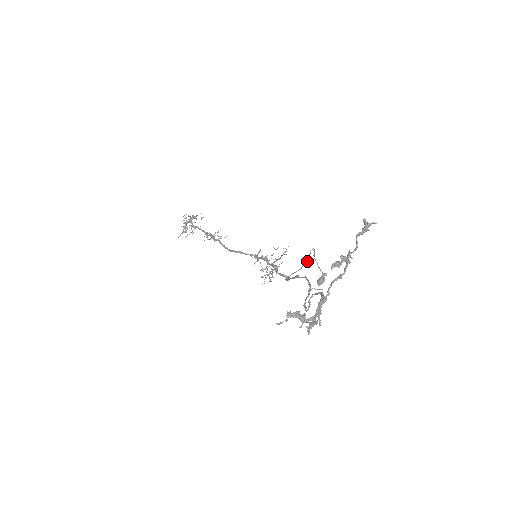
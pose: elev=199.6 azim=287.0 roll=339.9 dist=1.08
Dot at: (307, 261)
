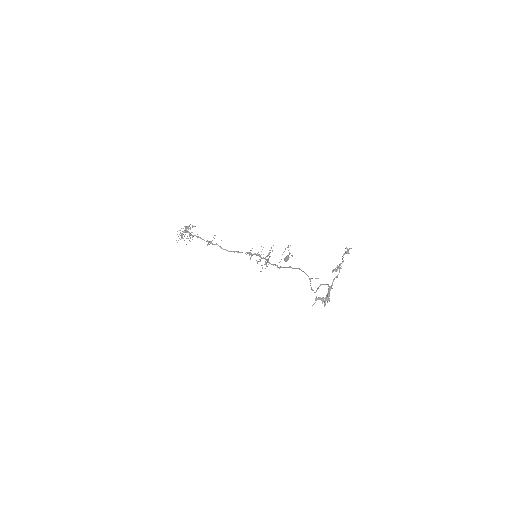
Dot at: occluded
